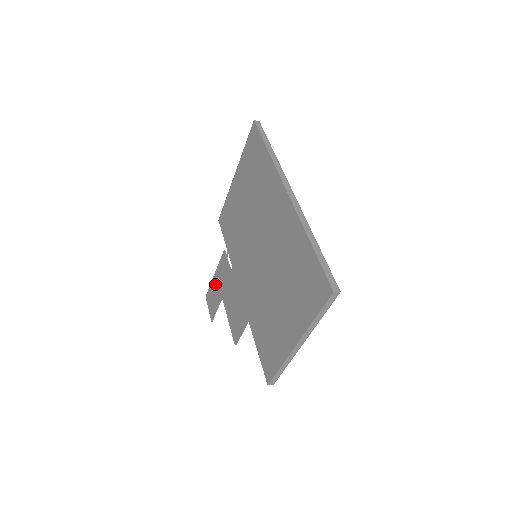
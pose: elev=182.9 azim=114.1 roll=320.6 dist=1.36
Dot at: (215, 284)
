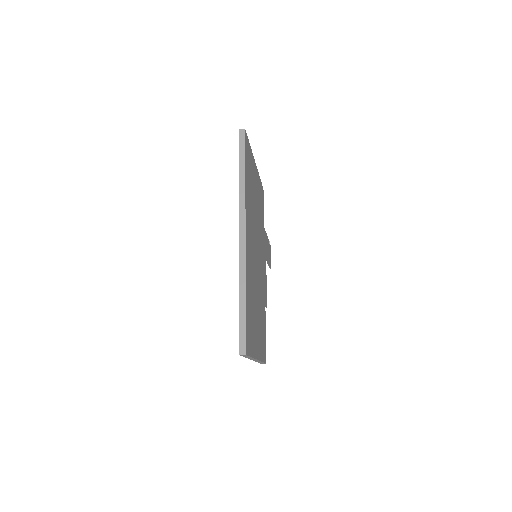
Dot at: (266, 242)
